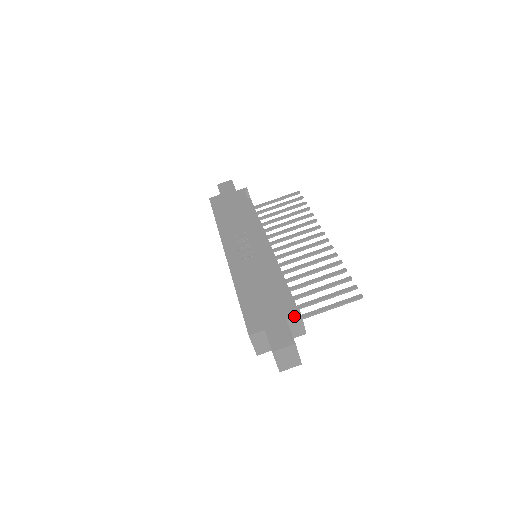
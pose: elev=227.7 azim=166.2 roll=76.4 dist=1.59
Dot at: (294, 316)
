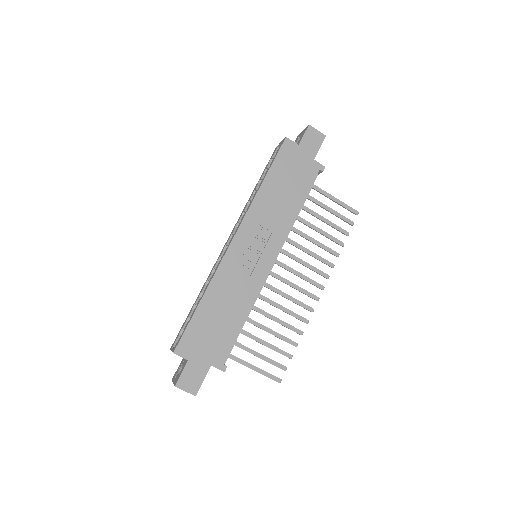
Dot at: occluded
